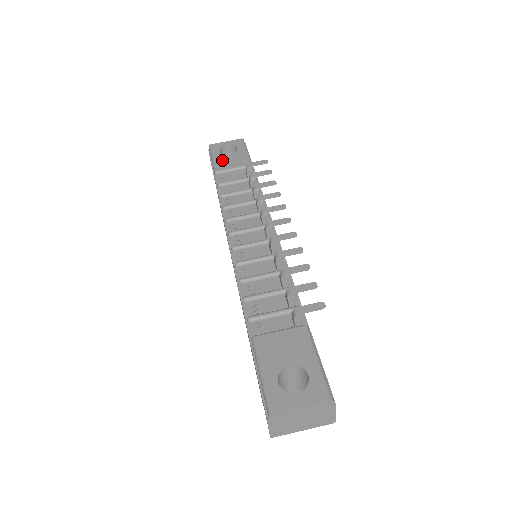
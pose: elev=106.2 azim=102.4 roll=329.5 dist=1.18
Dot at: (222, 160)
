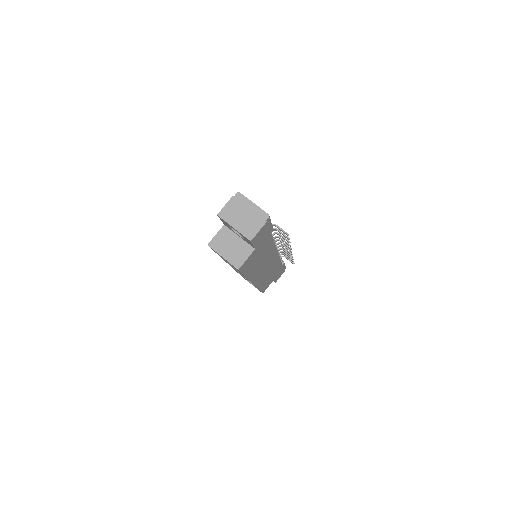
Dot at: occluded
